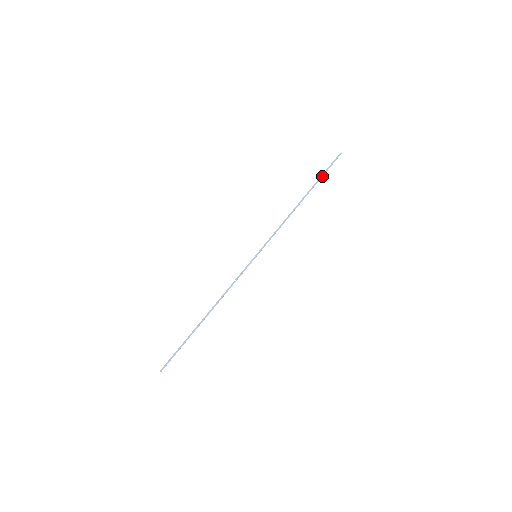
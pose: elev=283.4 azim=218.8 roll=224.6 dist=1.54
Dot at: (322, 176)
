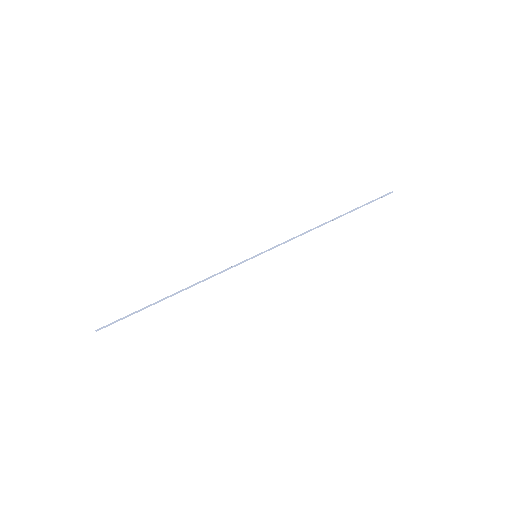
Dot at: (362, 206)
